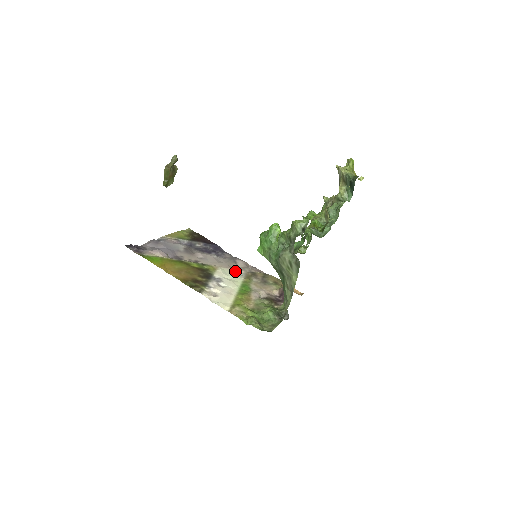
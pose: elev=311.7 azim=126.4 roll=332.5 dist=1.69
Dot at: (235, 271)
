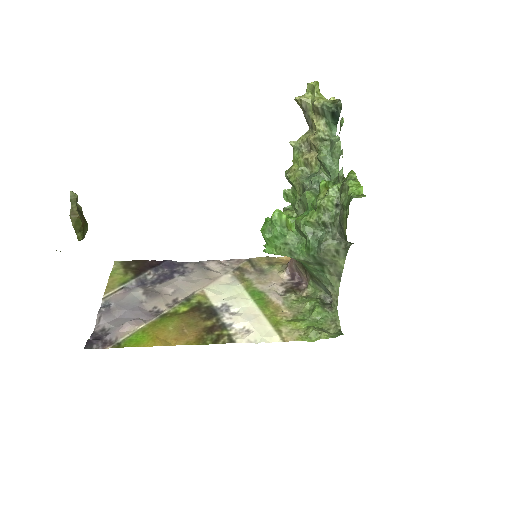
Dot at: (222, 281)
